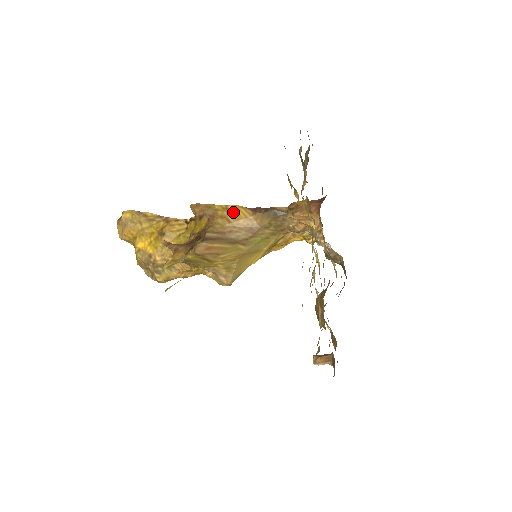
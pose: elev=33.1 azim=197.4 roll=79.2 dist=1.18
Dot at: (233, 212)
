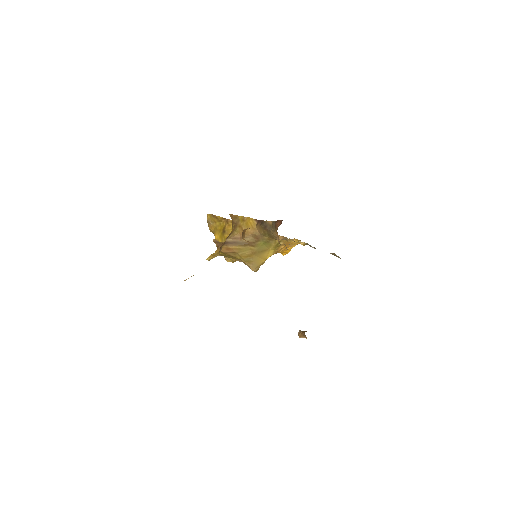
Dot at: (246, 223)
